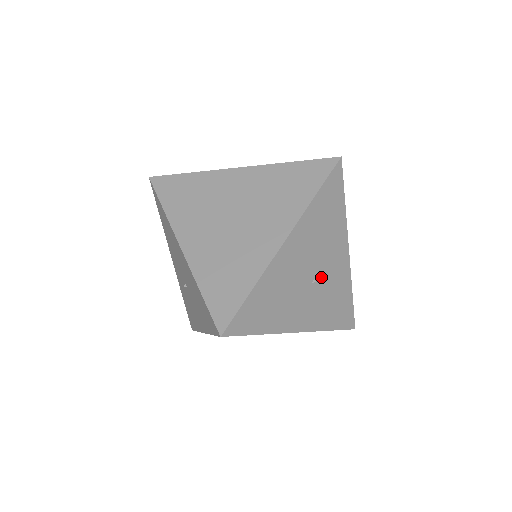
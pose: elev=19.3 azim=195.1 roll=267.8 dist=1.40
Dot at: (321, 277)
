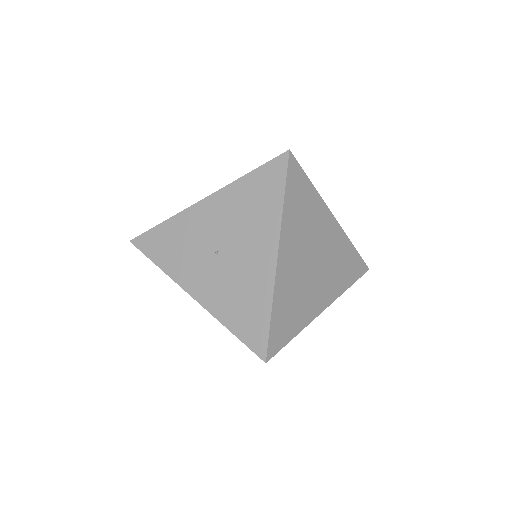
Dot at: occluded
